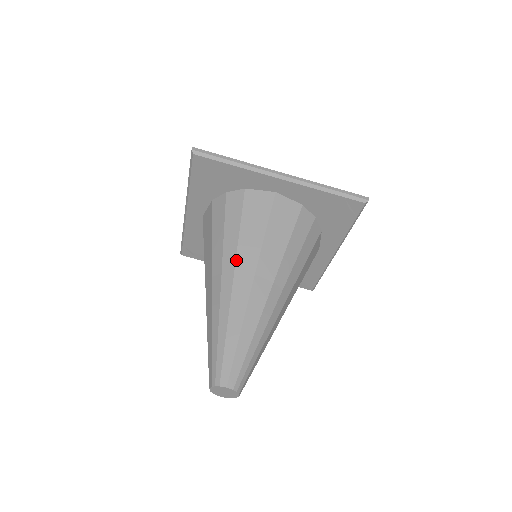
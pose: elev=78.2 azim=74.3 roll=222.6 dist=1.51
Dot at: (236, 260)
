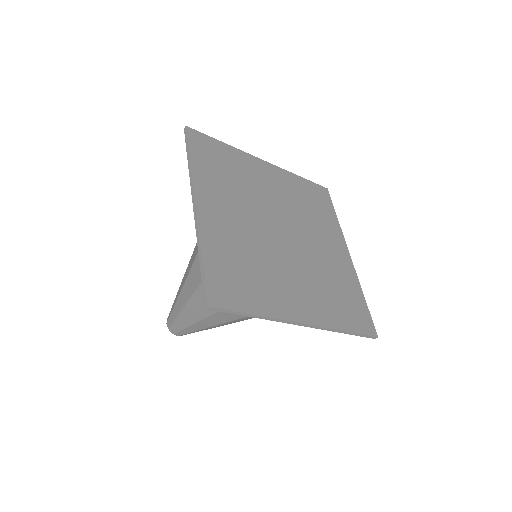
Dot at: (219, 312)
